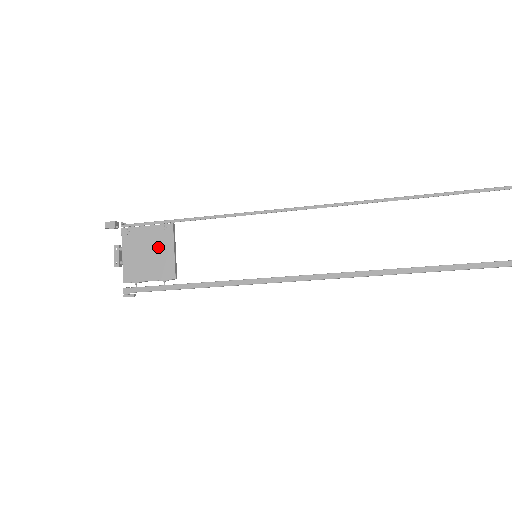
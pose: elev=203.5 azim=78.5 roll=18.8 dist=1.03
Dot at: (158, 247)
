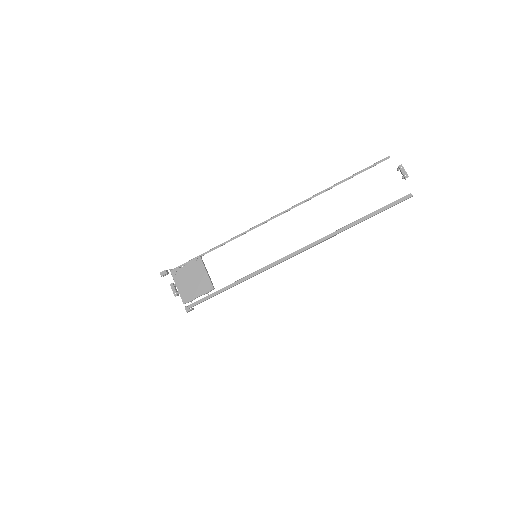
Dot at: (197, 274)
